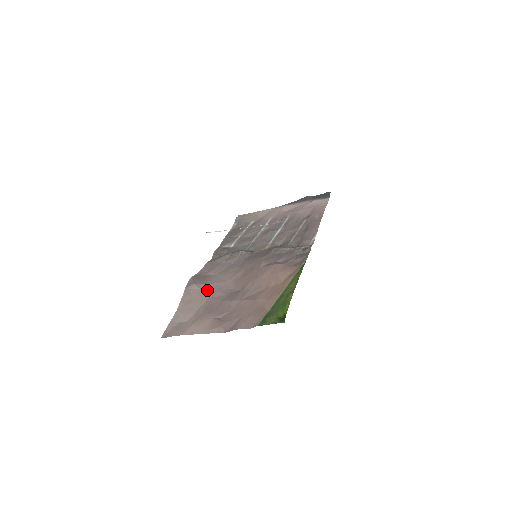
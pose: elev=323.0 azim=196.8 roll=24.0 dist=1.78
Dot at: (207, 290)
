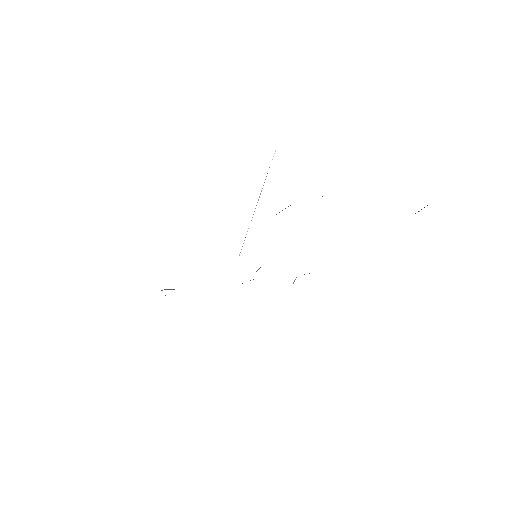
Dot at: occluded
